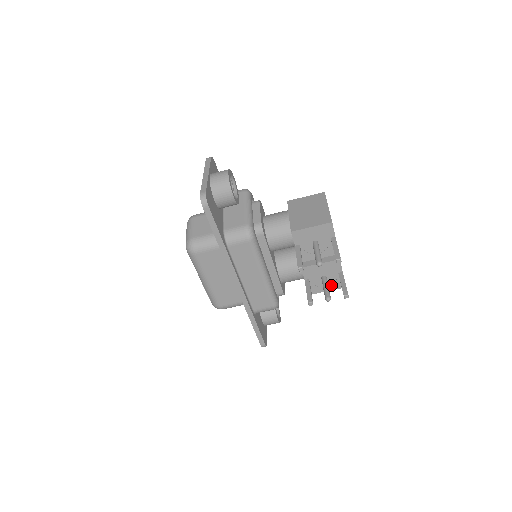
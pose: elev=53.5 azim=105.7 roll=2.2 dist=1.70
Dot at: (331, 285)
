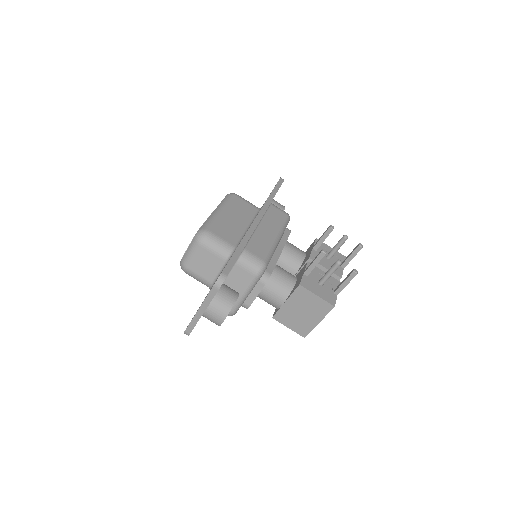
Dot at: (323, 294)
